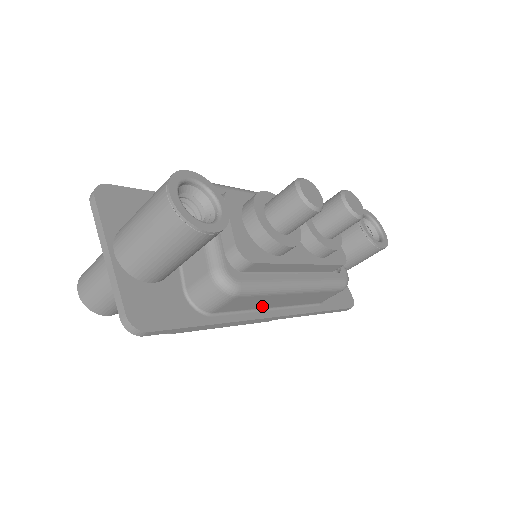
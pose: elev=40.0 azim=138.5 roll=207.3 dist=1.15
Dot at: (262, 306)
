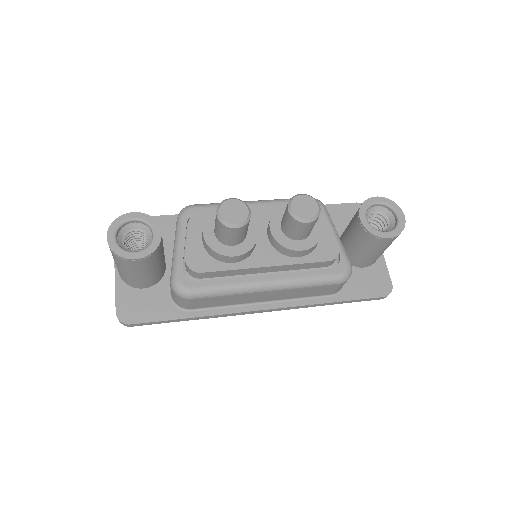
Dot at: (244, 302)
